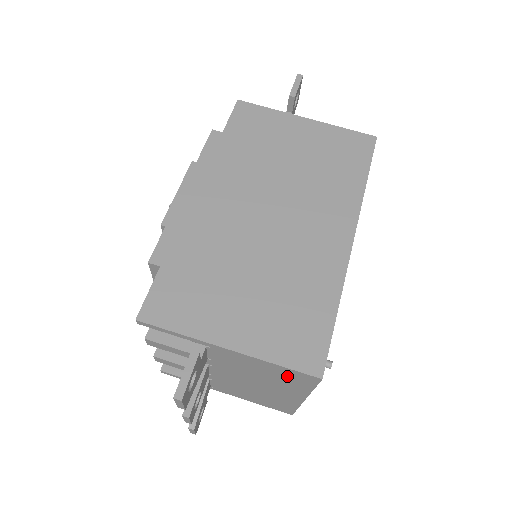
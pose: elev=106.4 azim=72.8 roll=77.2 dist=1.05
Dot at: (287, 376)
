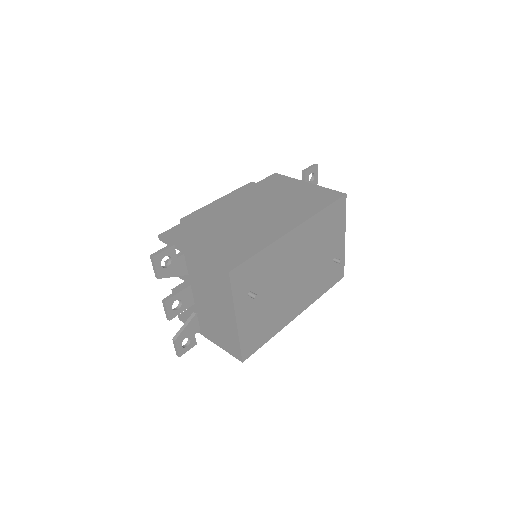
Dot at: (218, 279)
